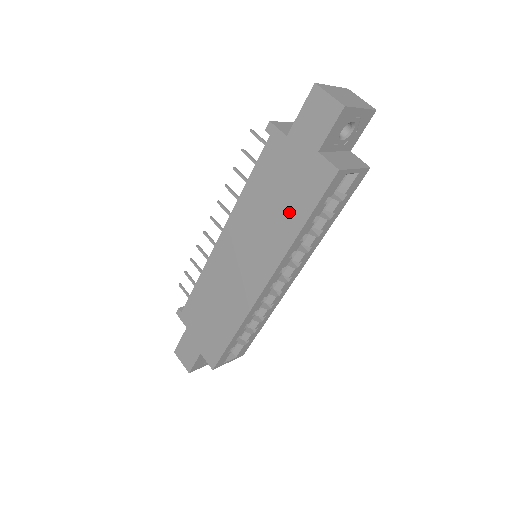
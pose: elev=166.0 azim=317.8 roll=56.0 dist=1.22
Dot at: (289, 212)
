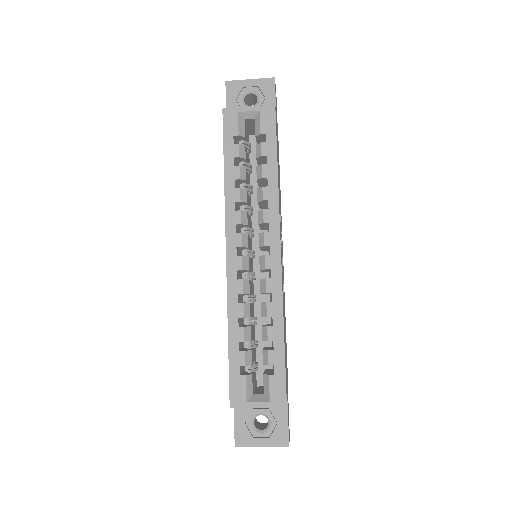
Dot at: occluded
